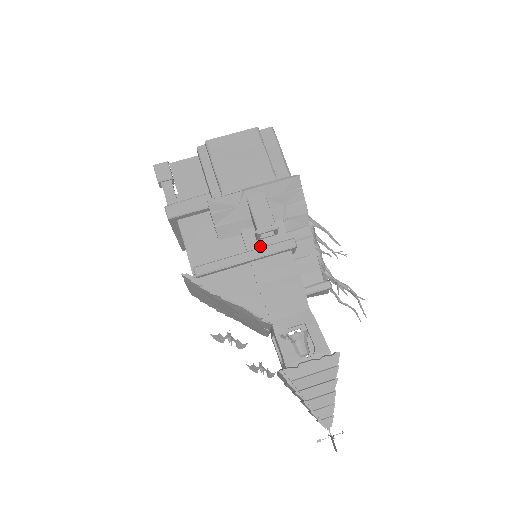
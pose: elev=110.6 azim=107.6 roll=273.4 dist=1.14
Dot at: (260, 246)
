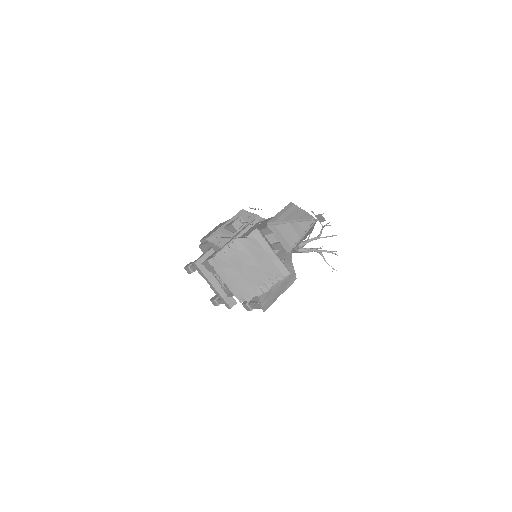
Dot at: occluded
